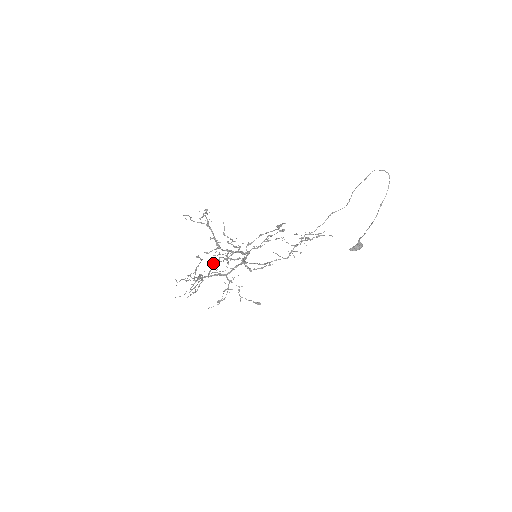
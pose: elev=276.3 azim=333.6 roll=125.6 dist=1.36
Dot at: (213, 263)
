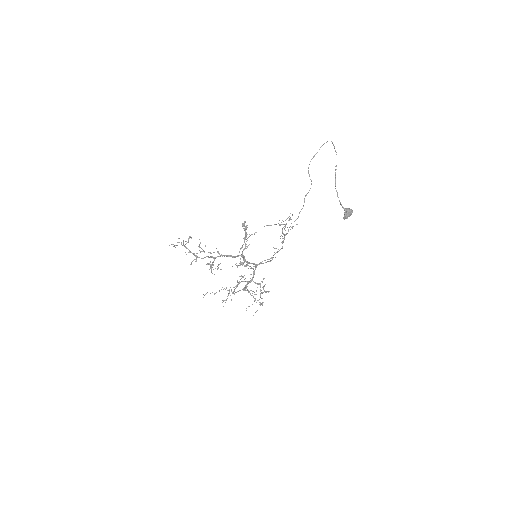
Dot at: occluded
